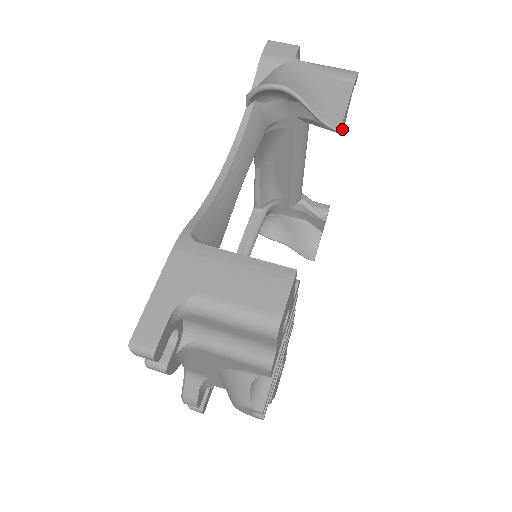
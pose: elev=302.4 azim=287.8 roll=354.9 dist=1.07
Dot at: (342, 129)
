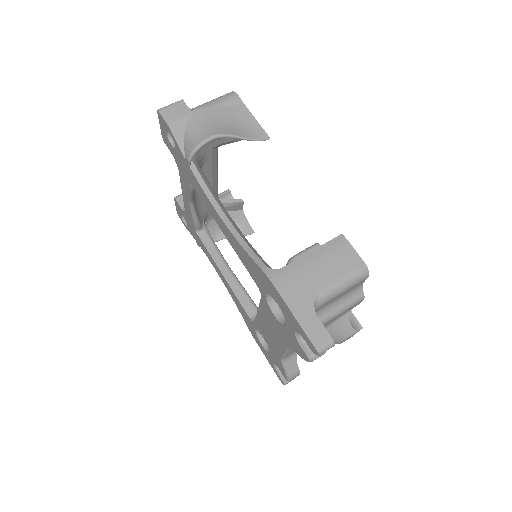
Dot at: occluded
